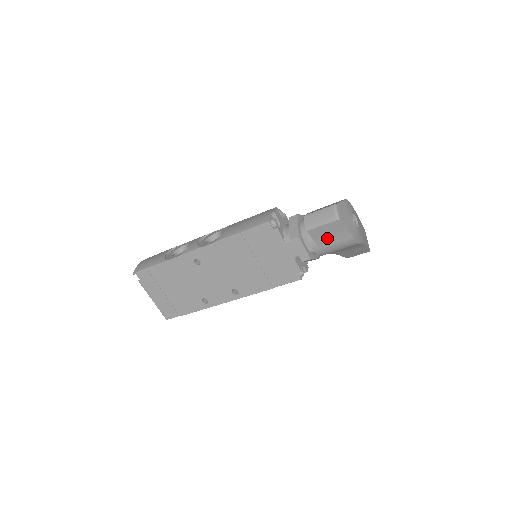
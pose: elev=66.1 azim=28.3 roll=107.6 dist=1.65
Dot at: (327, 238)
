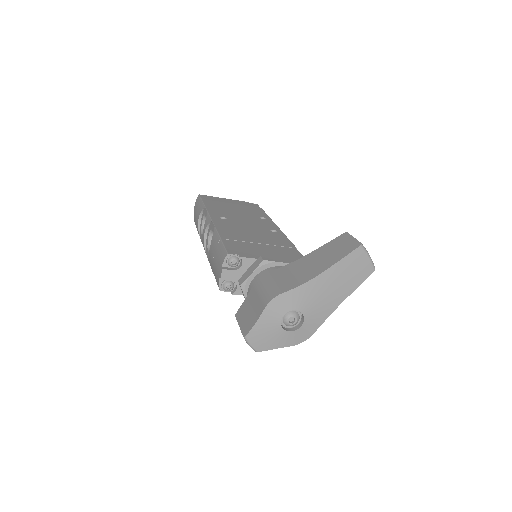
Dot at: occluded
